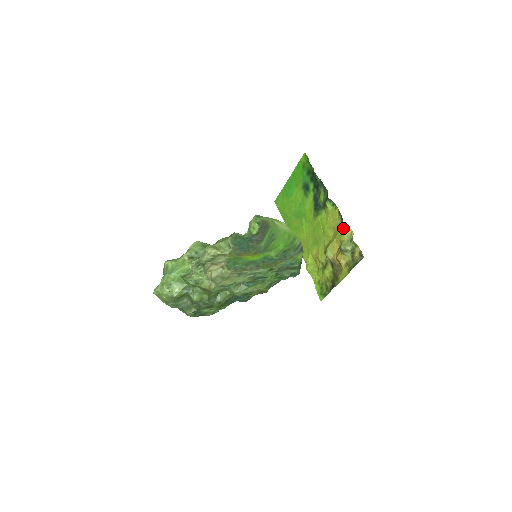
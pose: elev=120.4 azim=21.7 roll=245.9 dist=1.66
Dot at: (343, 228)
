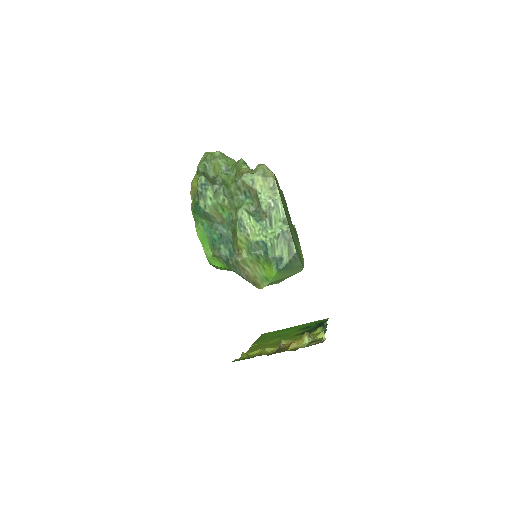
Dot at: (321, 333)
